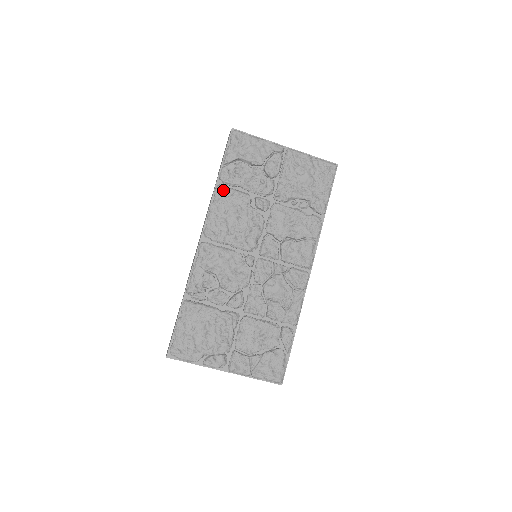
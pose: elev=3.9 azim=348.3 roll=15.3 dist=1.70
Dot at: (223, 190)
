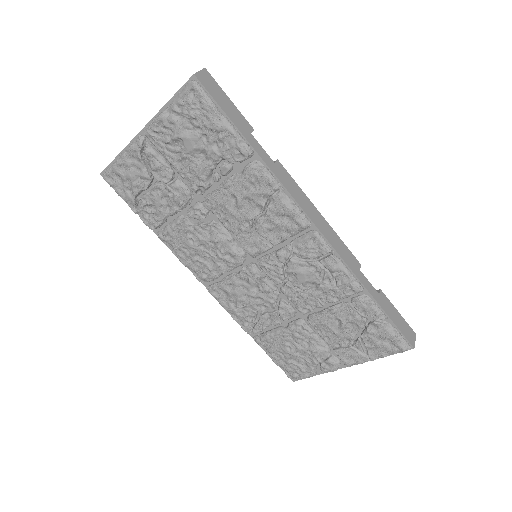
Dot at: (163, 237)
